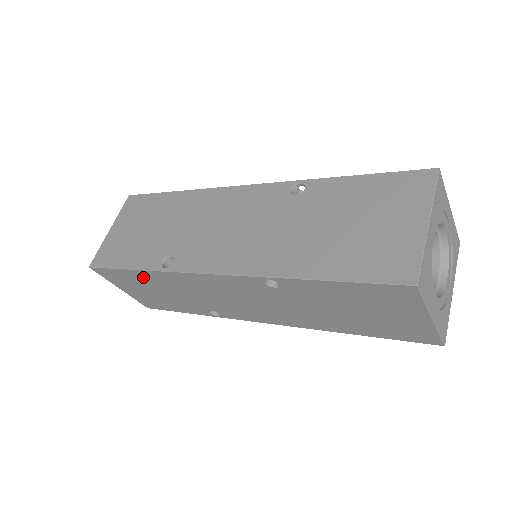
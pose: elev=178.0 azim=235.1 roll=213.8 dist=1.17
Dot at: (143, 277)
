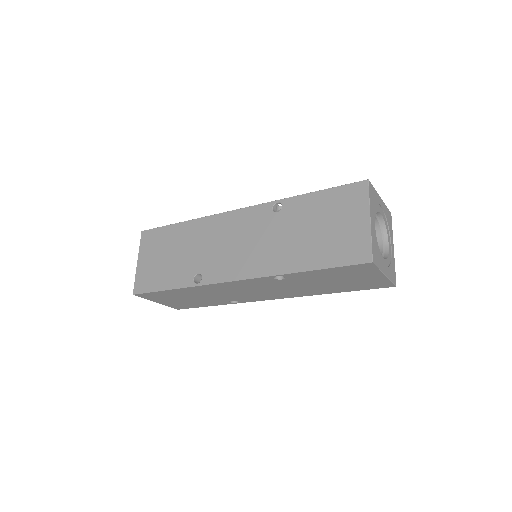
Dot at: (179, 292)
